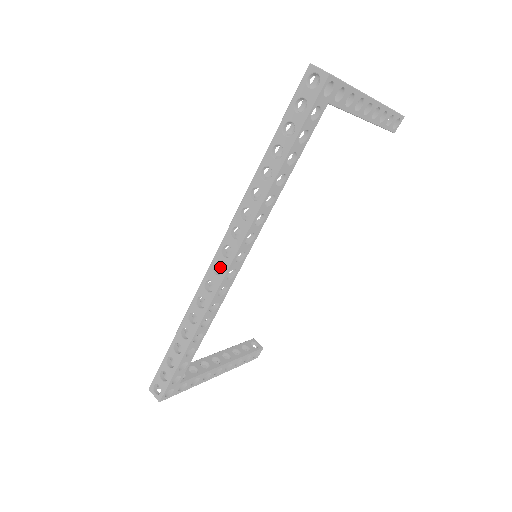
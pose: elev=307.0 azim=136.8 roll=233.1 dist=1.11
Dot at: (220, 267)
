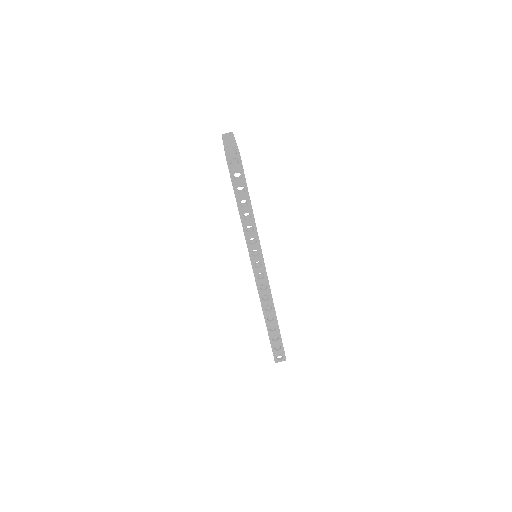
Dot at: occluded
